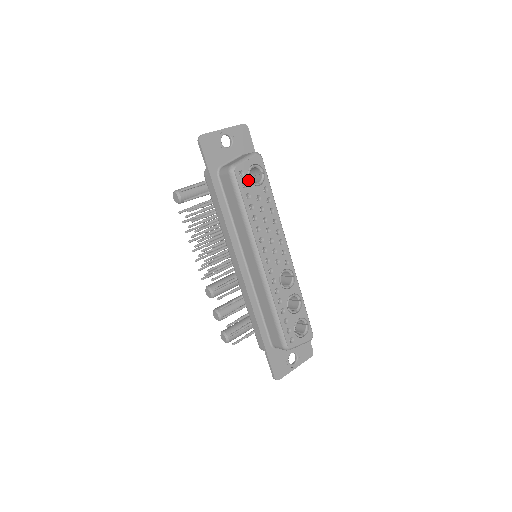
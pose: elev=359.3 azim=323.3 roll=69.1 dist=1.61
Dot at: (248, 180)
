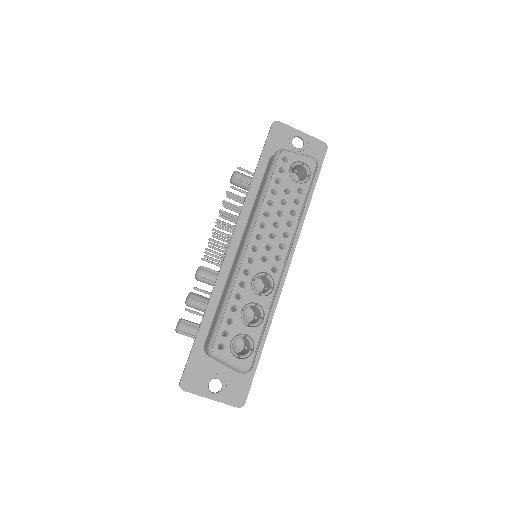
Dot at: (288, 169)
